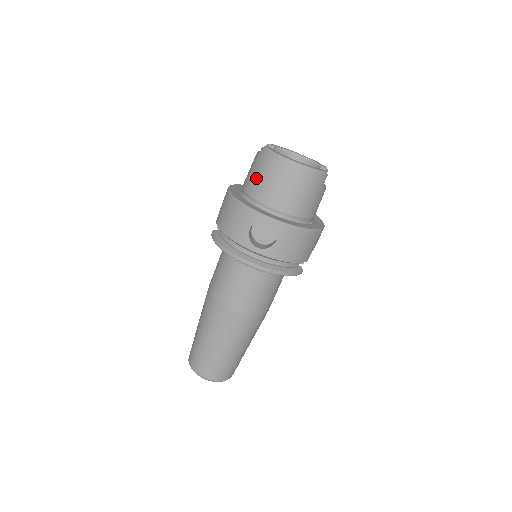
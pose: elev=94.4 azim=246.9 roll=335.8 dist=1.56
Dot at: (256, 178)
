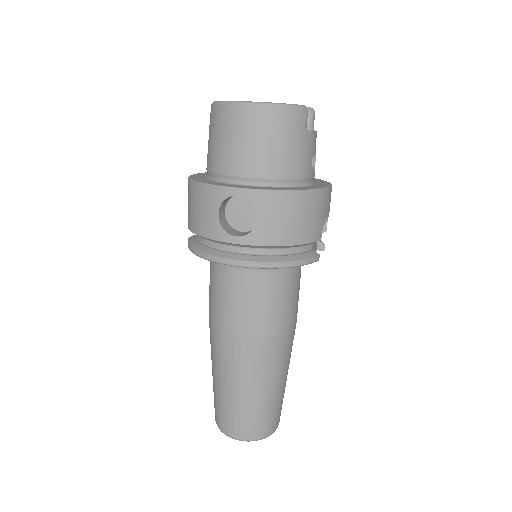
Dot at: (213, 146)
